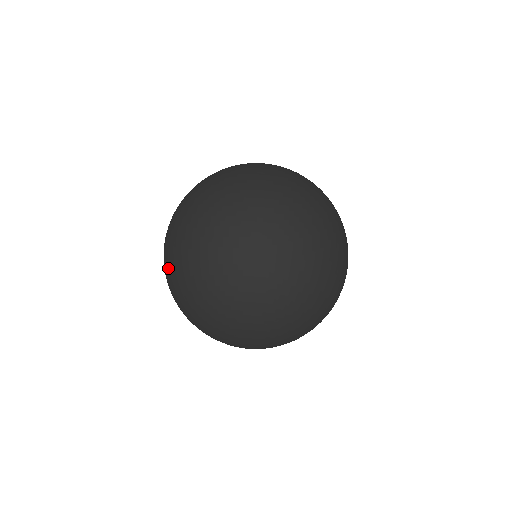
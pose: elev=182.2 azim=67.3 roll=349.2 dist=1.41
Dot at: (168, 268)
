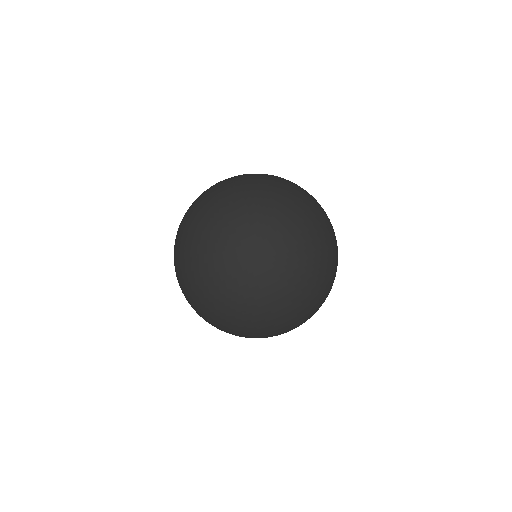
Dot at: occluded
